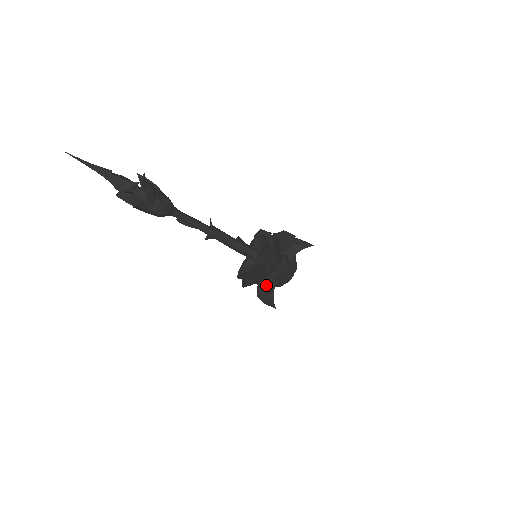
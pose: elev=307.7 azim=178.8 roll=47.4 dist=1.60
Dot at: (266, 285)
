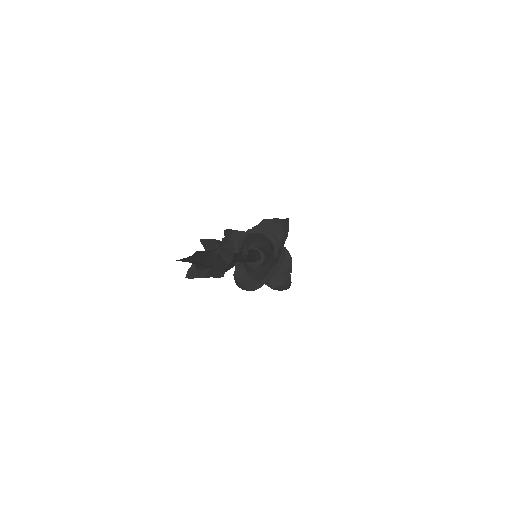
Dot at: (284, 274)
